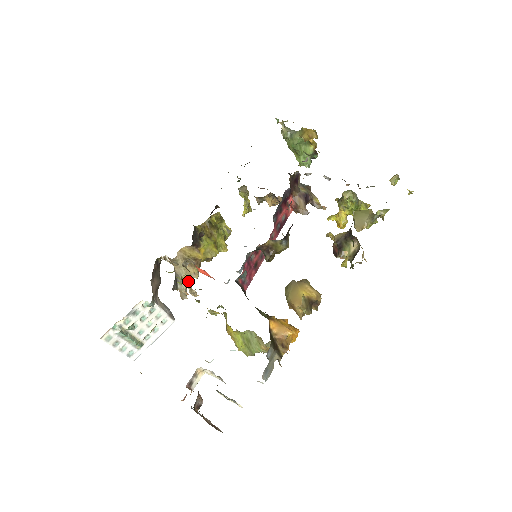
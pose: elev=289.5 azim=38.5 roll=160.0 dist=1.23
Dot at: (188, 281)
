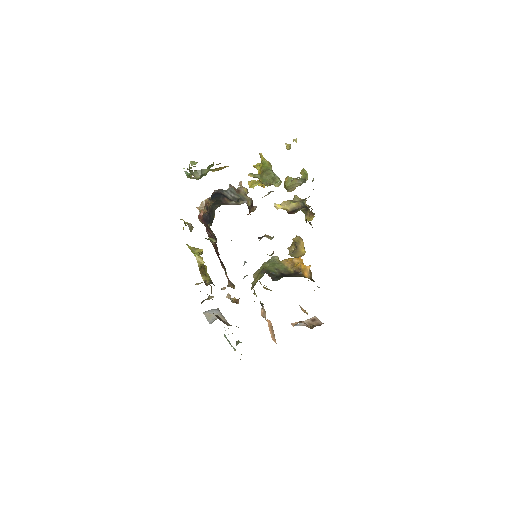
Dot at: occluded
